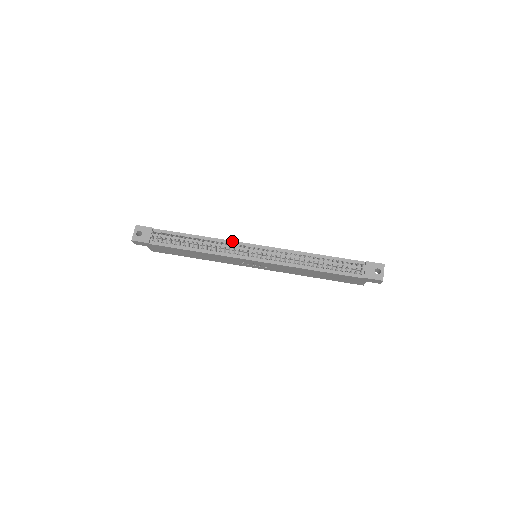
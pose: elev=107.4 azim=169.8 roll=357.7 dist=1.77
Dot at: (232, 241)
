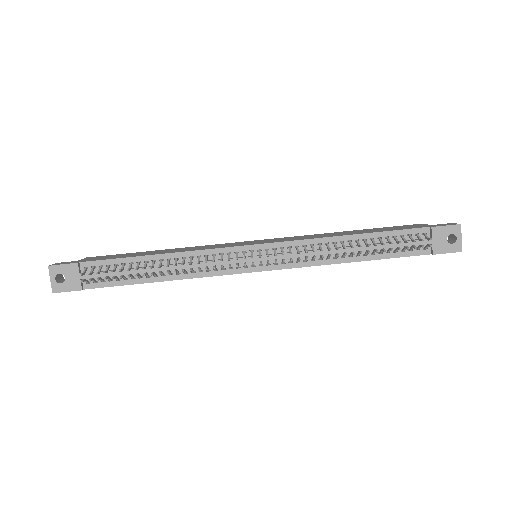
Dot at: (213, 249)
